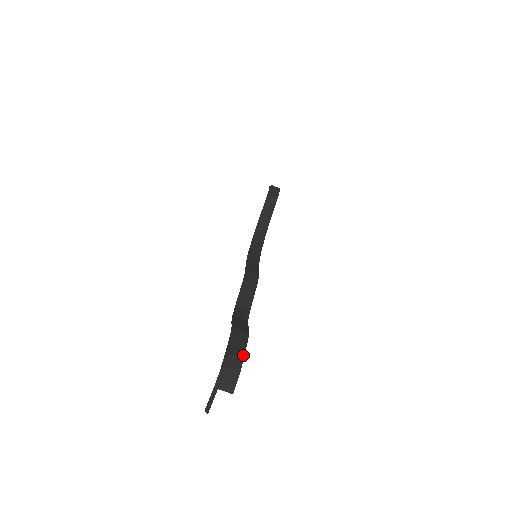
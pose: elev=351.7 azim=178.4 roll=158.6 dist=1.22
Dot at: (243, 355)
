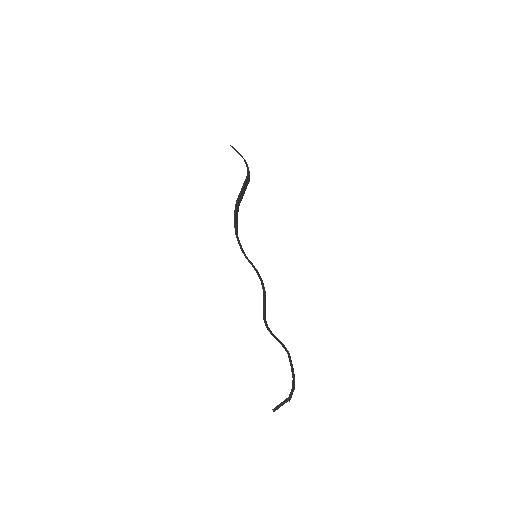
Dot at: occluded
